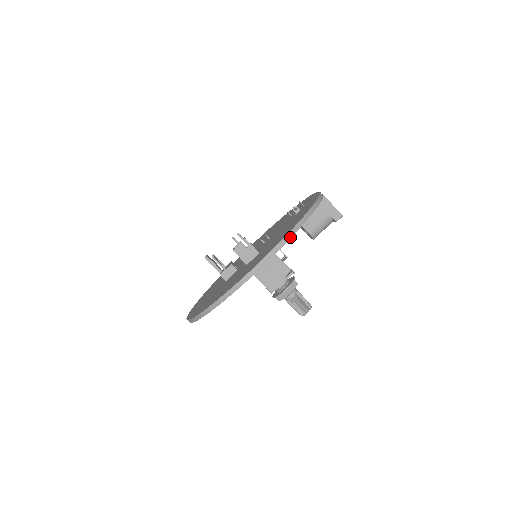
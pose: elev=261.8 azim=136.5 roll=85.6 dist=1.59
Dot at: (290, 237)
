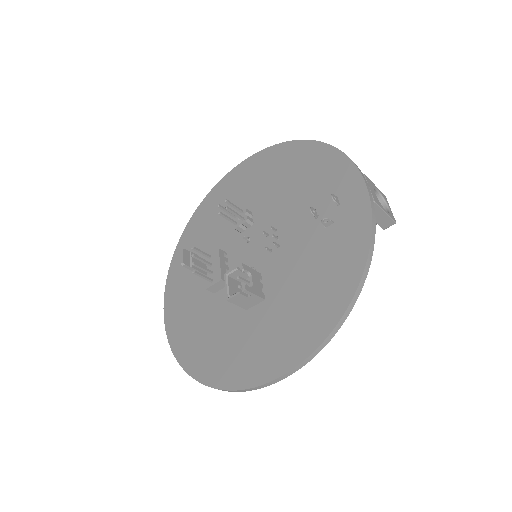
Dot at: (319, 351)
